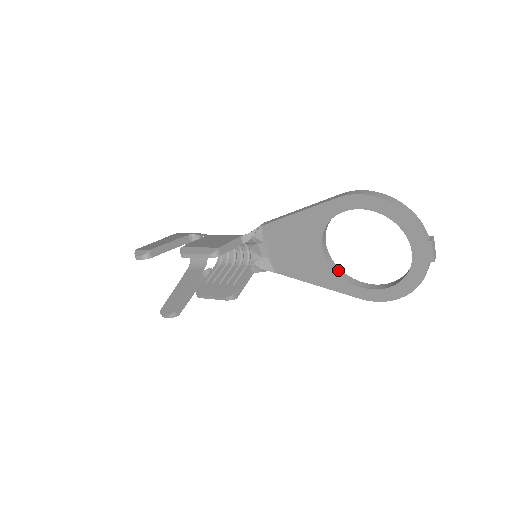
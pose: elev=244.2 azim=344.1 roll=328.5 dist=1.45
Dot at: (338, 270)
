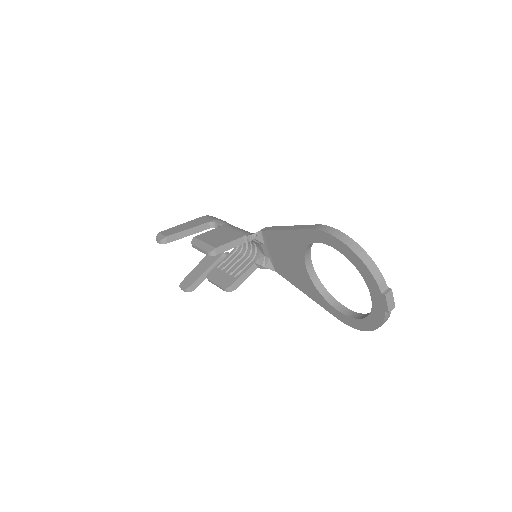
Dot at: (321, 287)
